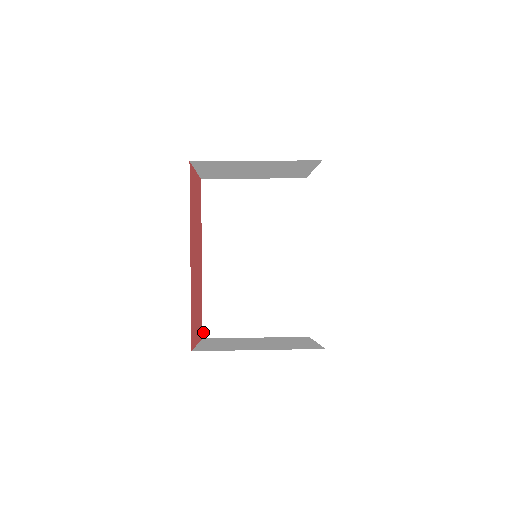
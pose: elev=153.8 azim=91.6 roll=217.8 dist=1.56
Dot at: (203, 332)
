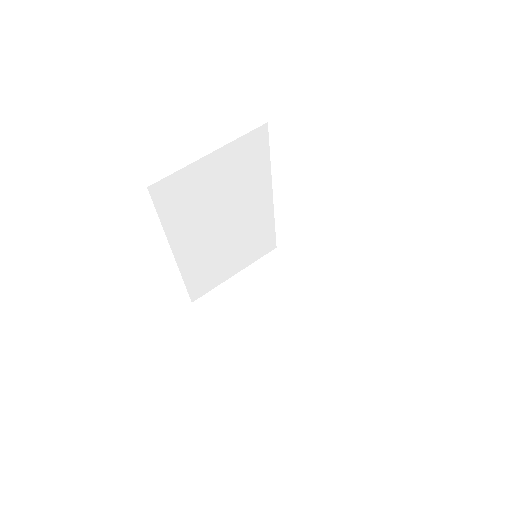
Dot at: (191, 299)
